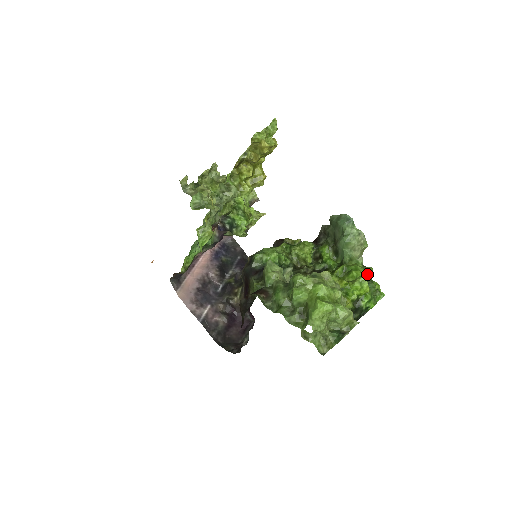
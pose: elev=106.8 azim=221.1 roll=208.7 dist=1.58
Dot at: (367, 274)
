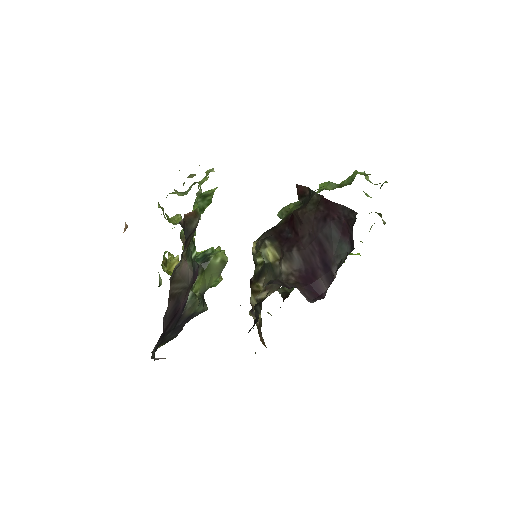
Dot at: occluded
